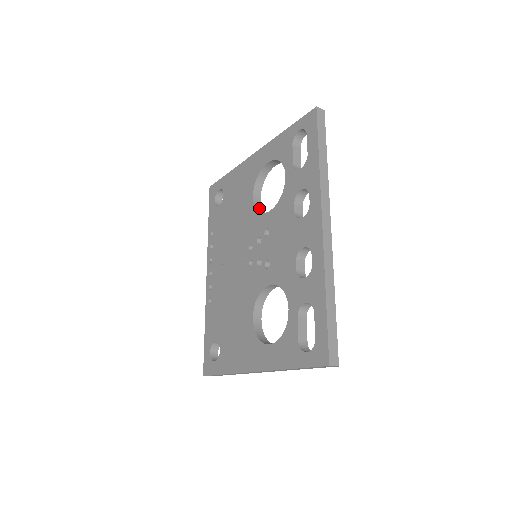
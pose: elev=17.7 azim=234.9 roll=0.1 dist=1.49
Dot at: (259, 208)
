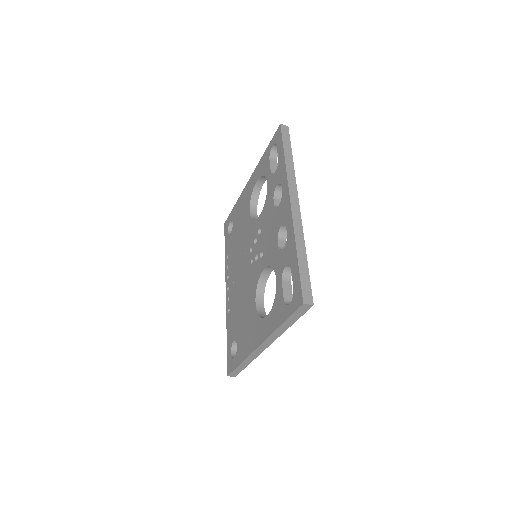
Dot at: (255, 219)
